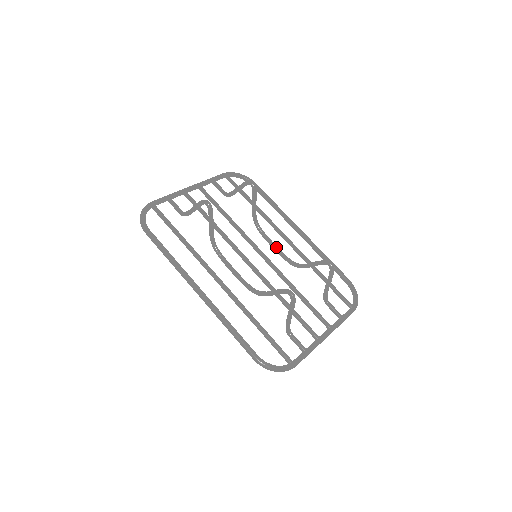
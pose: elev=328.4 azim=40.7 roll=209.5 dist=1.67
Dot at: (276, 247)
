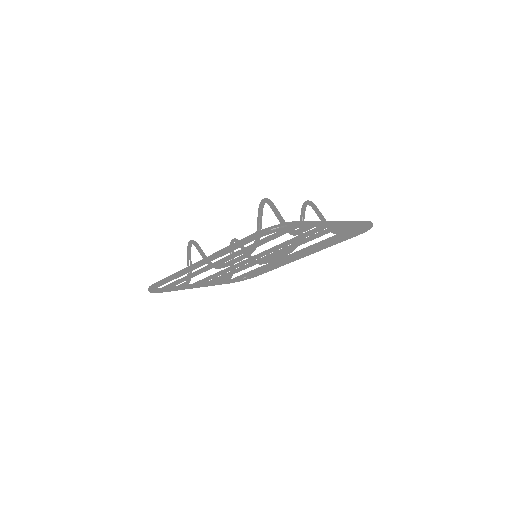
Dot at: (278, 255)
